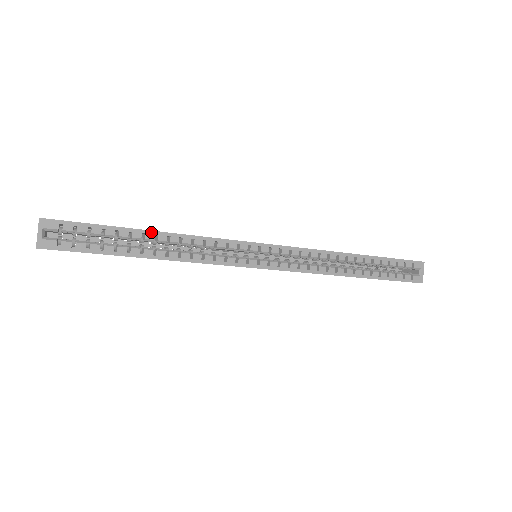
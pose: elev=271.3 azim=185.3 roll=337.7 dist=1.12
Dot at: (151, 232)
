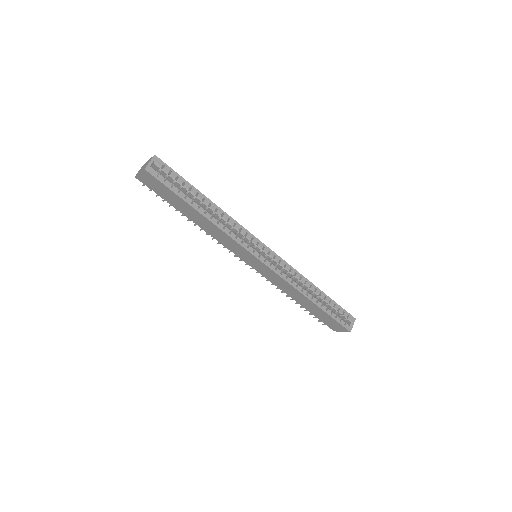
Dot at: (209, 200)
